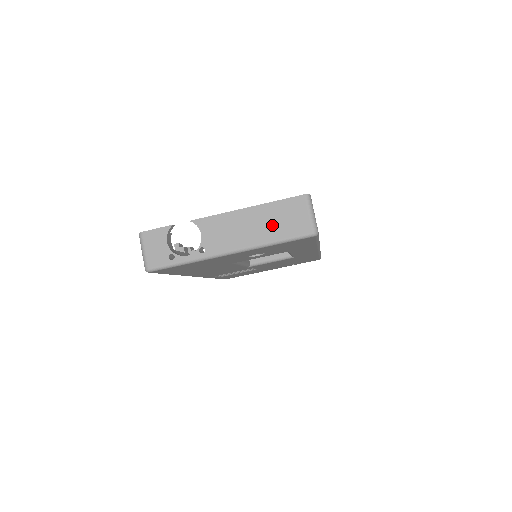
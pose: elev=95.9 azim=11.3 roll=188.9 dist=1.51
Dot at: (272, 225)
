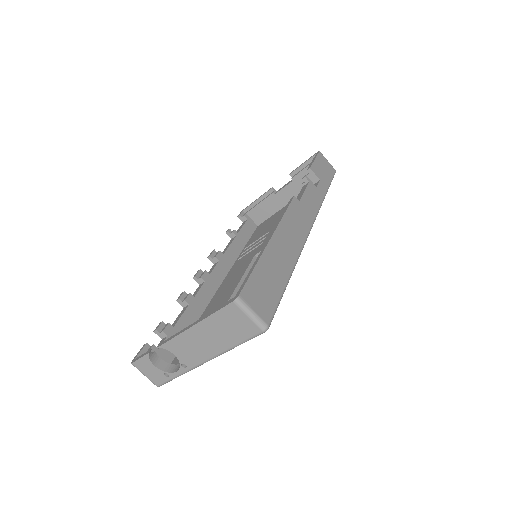
Dot at: (223, 334)
